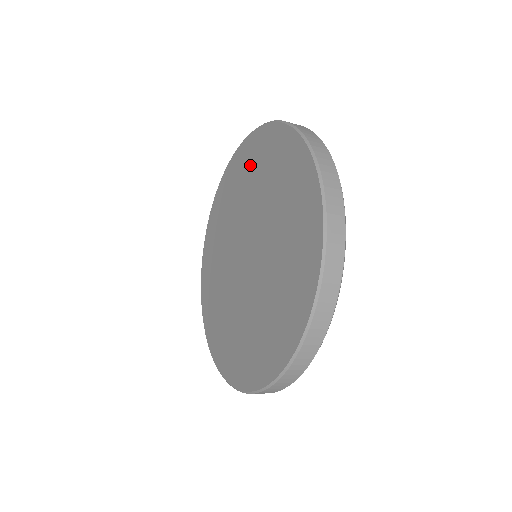
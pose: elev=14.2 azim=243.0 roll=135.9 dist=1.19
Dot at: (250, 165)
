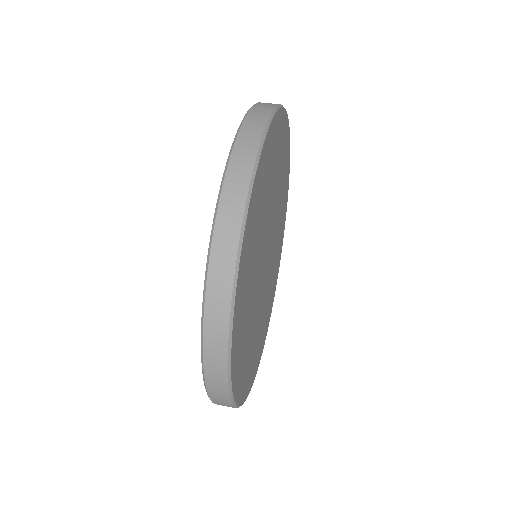
Dot at: occluded
